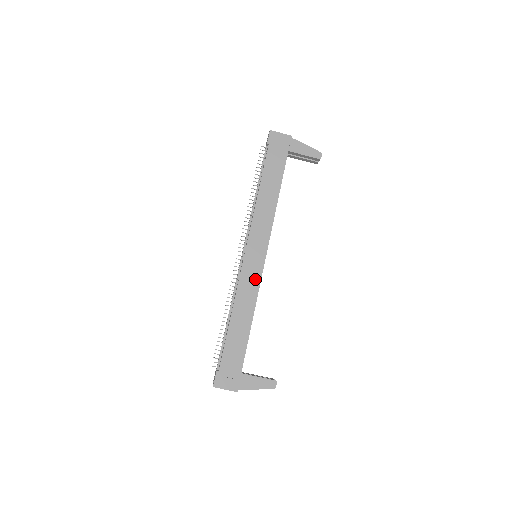
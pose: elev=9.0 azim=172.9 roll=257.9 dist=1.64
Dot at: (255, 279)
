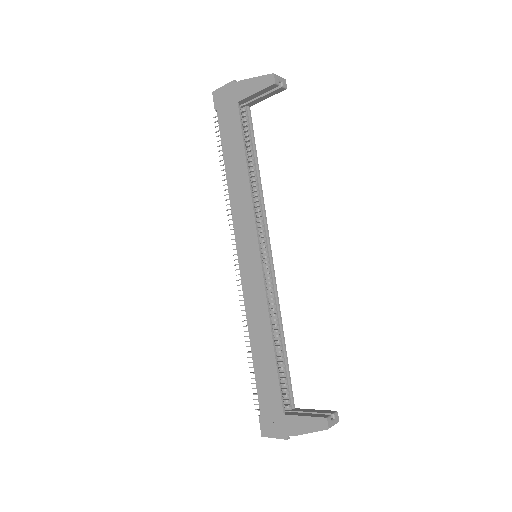
Dot at: (258, 288)
